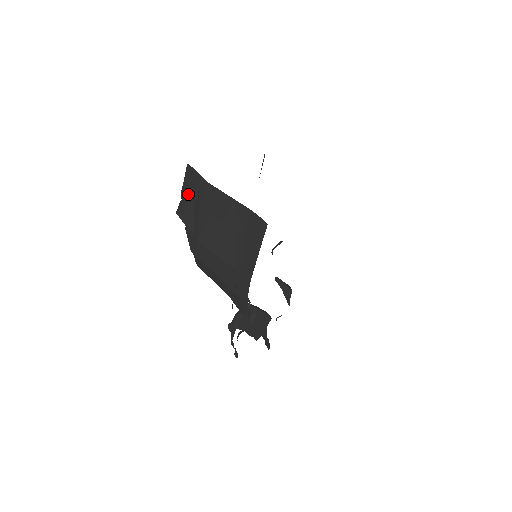
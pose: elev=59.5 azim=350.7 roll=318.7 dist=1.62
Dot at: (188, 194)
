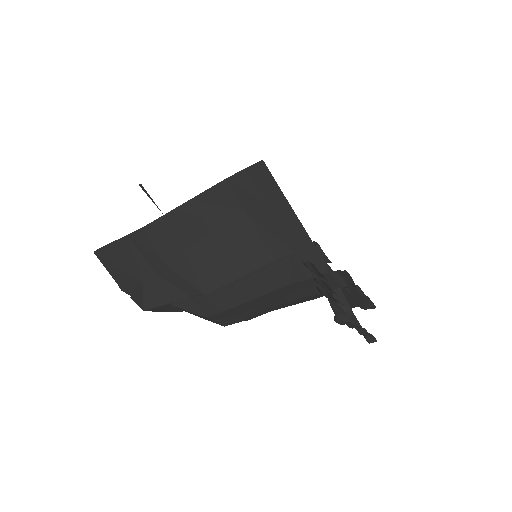
Dot at: (133, 275)
